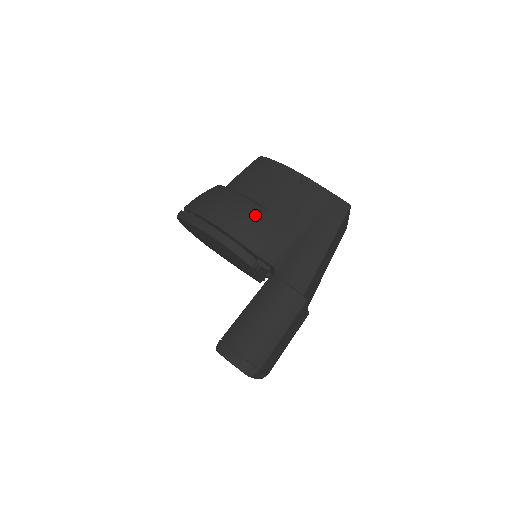
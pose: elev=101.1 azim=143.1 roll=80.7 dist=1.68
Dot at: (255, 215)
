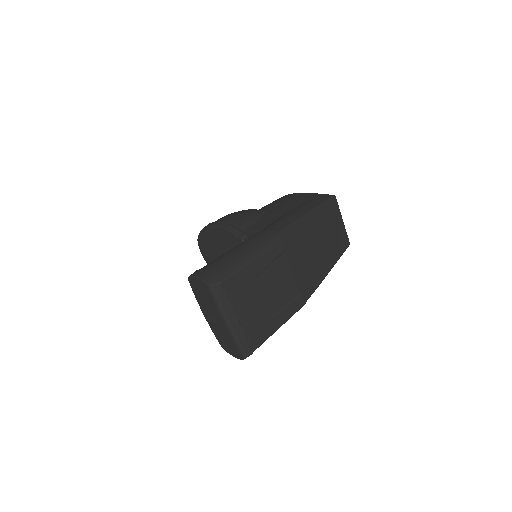
Dot at: (252, 211)
